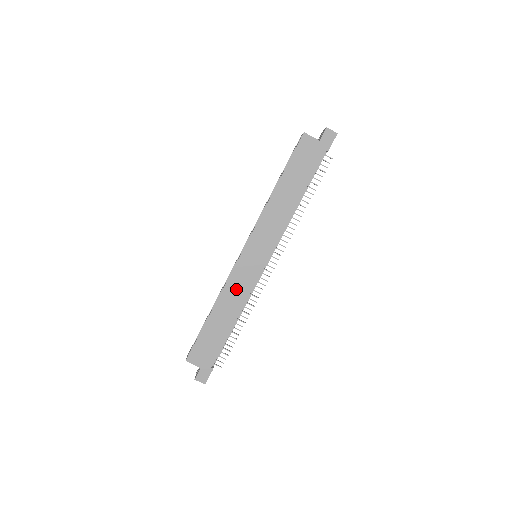
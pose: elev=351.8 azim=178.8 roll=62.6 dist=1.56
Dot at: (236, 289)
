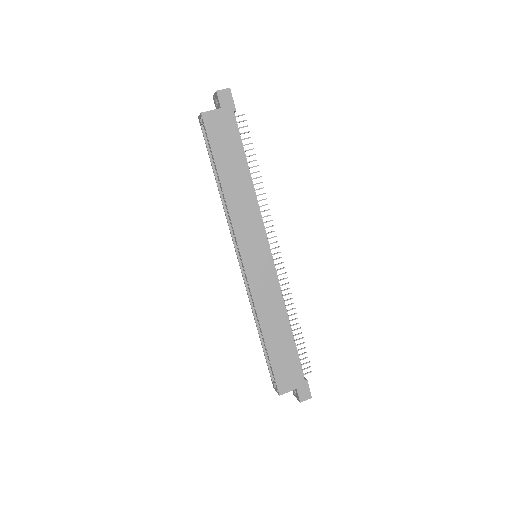
Dot at: (266, 299)
